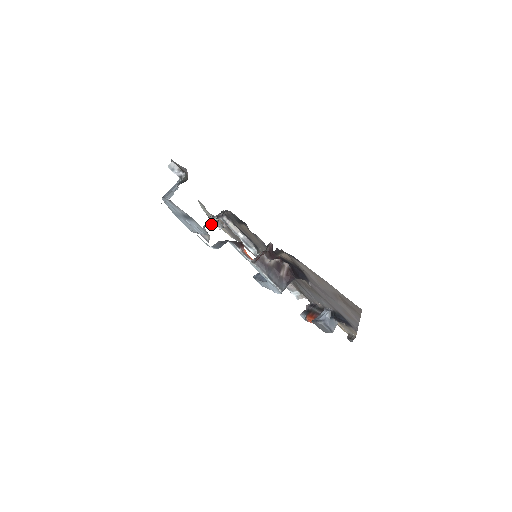
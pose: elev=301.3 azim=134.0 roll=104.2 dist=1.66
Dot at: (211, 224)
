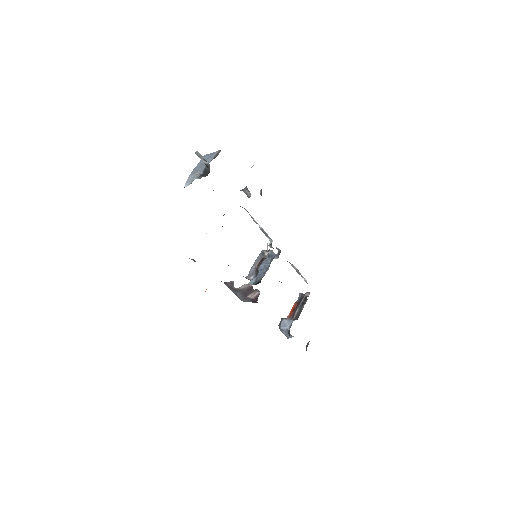
Dot at: occluded
